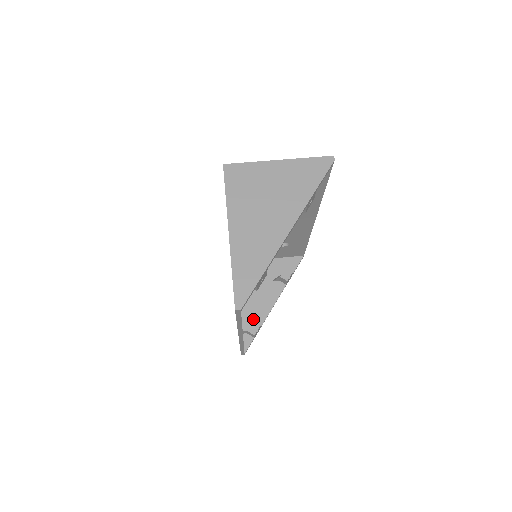
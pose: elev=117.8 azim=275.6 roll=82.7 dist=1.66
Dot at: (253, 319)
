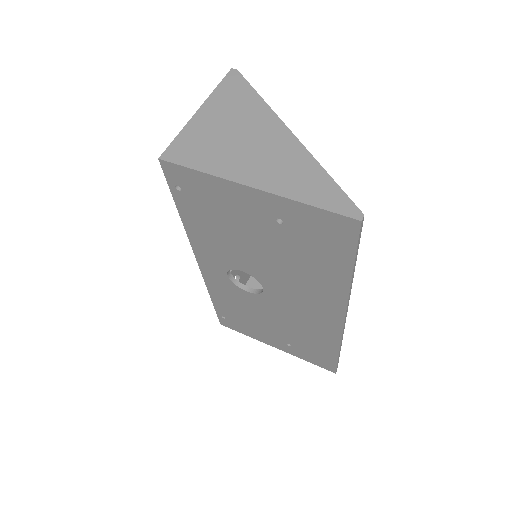
Dot at: occluded
